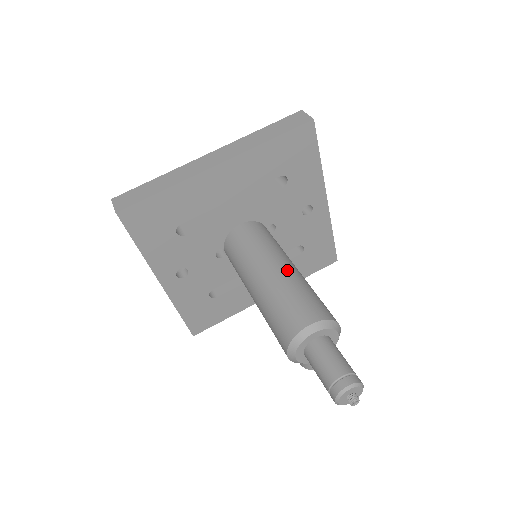
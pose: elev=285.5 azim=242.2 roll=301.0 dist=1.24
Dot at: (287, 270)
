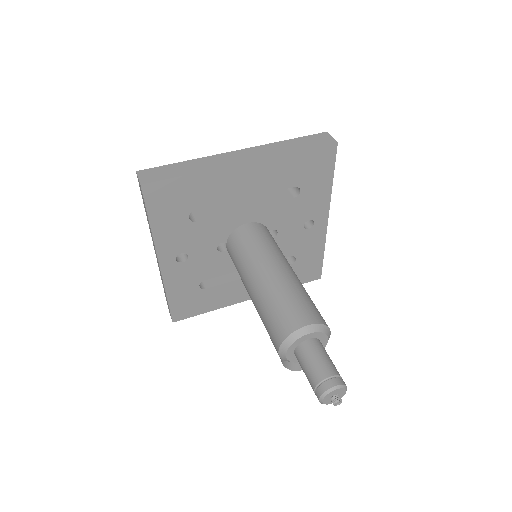
Dot at: (289, 273)
